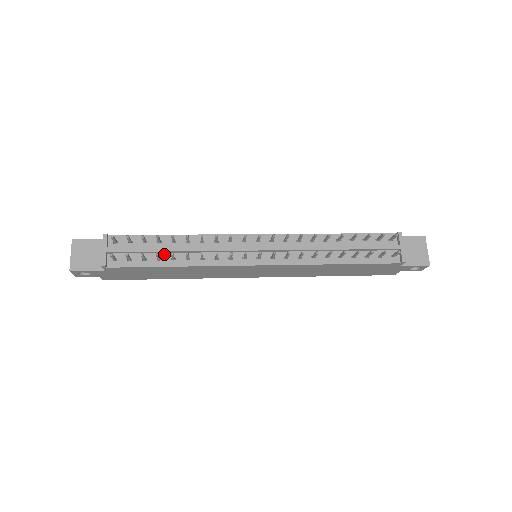
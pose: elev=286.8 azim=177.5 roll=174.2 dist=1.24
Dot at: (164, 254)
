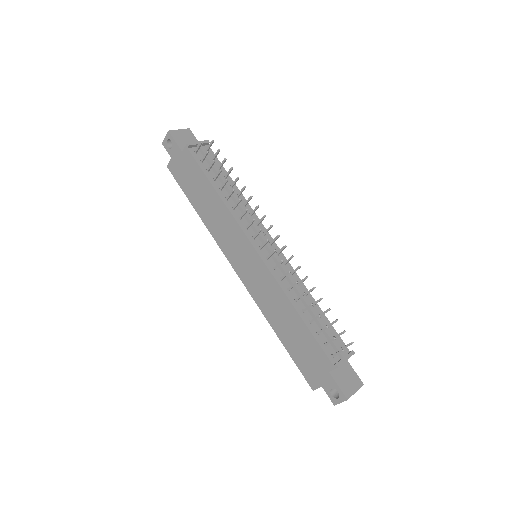
Dot at: (220, 182)
